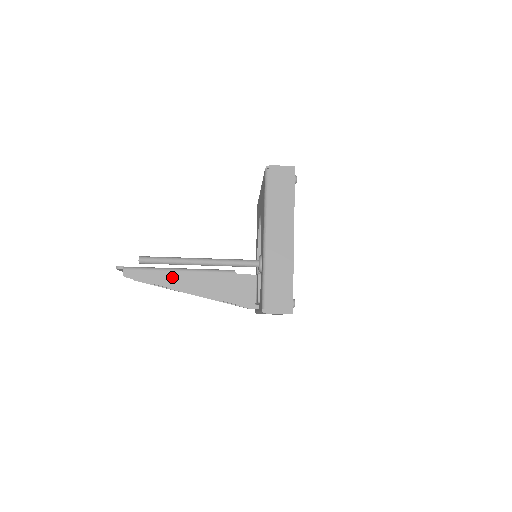
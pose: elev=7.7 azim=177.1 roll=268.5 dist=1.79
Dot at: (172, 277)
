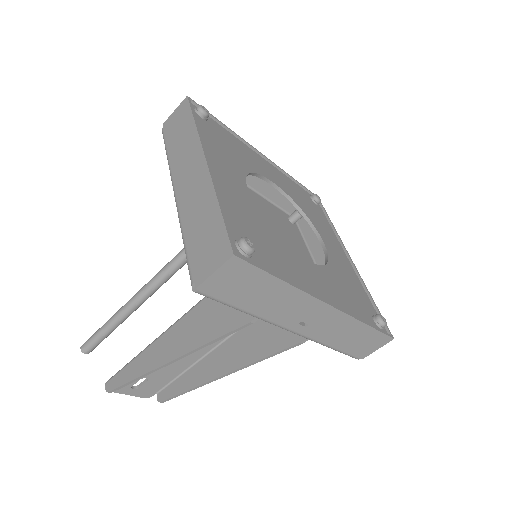
Dot at: (150, 355)
